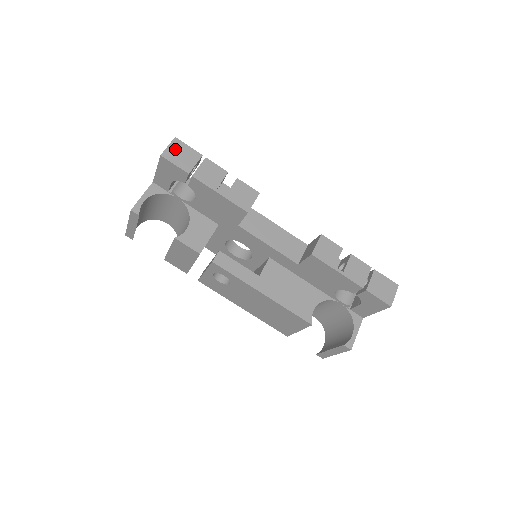
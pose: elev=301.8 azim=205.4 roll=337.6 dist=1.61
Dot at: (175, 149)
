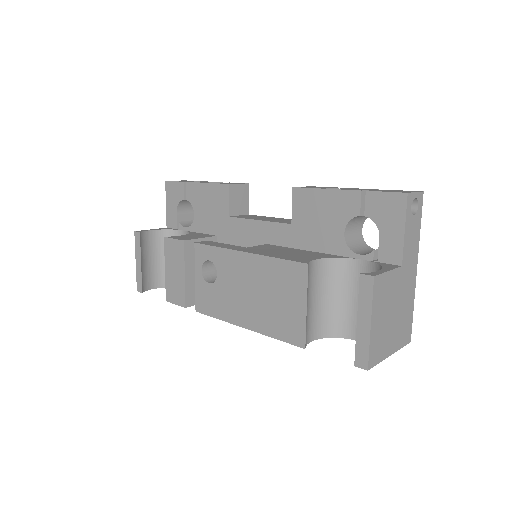
Dot at: occluded
